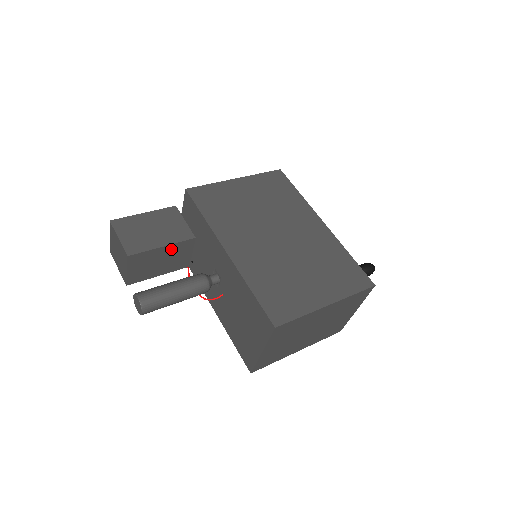
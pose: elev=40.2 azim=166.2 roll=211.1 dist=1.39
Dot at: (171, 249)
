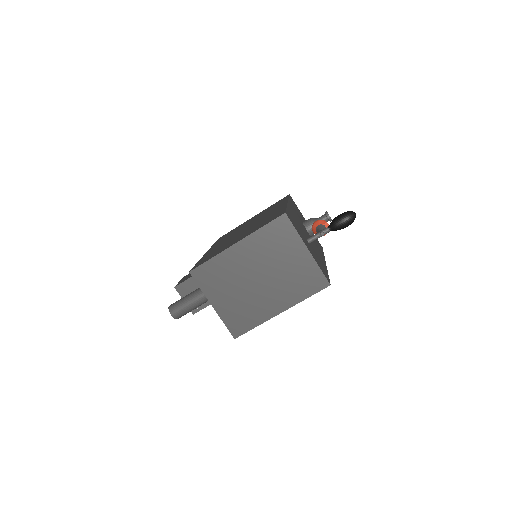
Dot at: occluded
